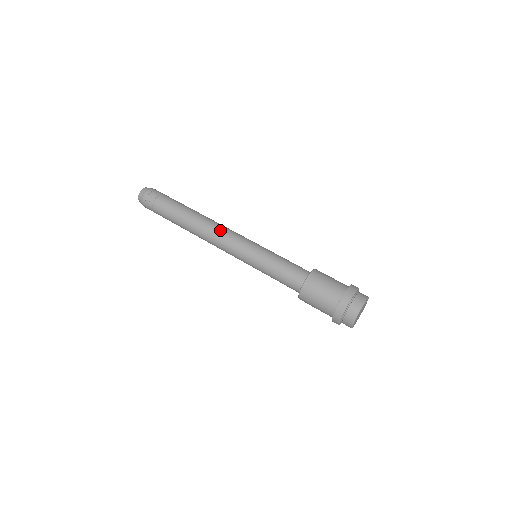
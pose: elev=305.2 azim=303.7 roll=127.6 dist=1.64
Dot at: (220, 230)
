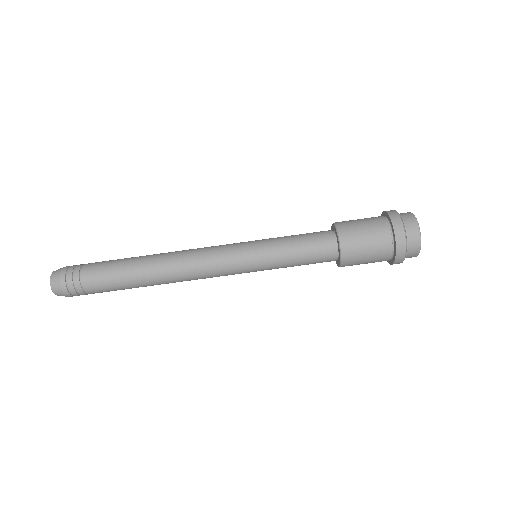
Dot at: (195, 269)
